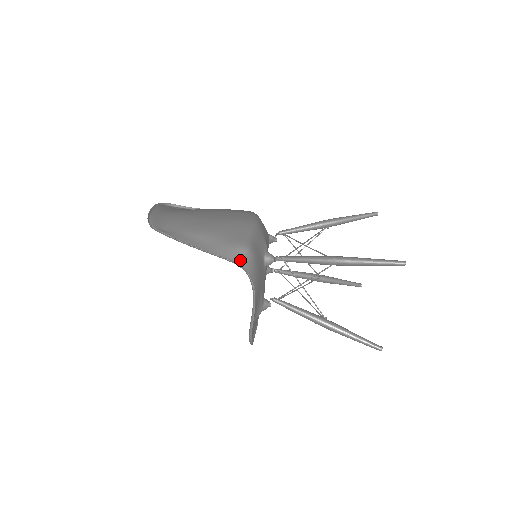
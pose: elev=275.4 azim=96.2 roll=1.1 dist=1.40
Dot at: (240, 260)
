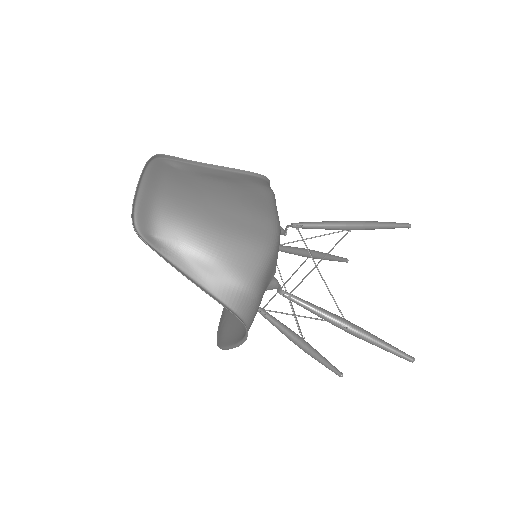
Dot at: (243, 310)
